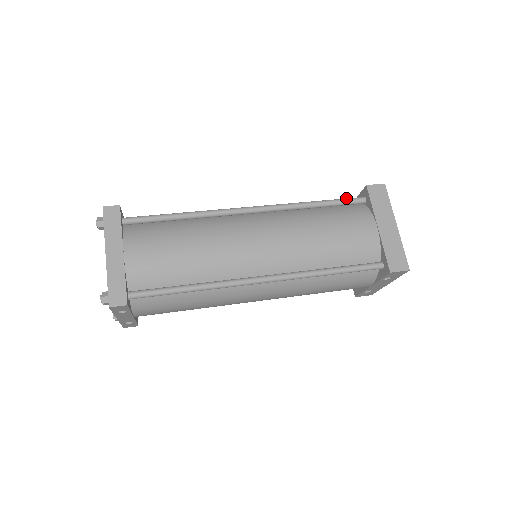
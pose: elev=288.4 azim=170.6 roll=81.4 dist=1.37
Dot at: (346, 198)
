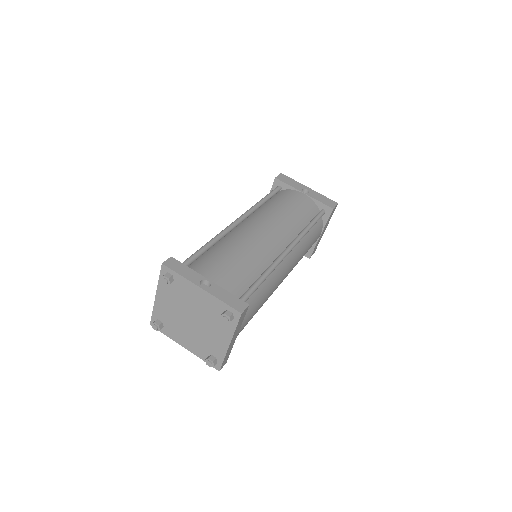
Dot at: (320, 216)
